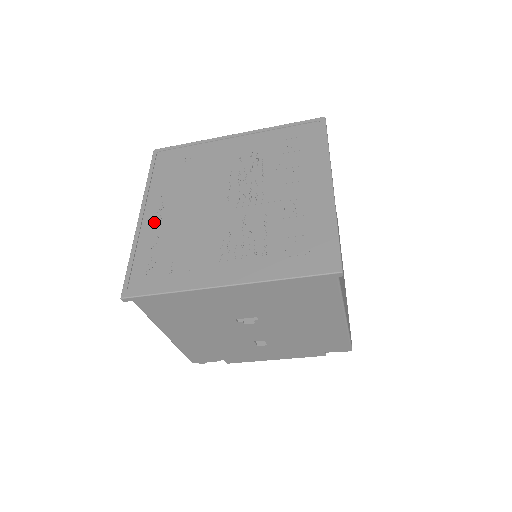
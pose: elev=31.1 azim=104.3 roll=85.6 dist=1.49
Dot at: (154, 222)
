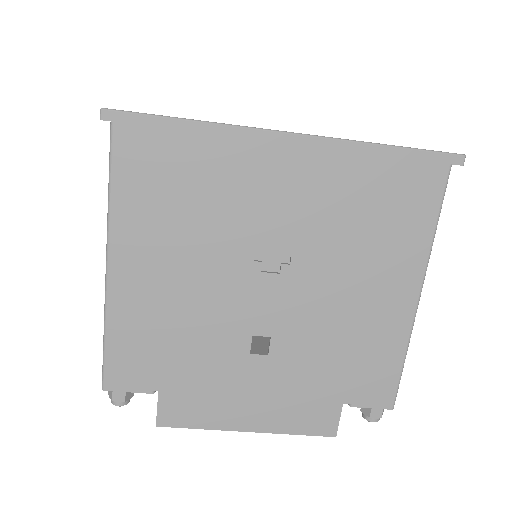
Dot at: occluded
